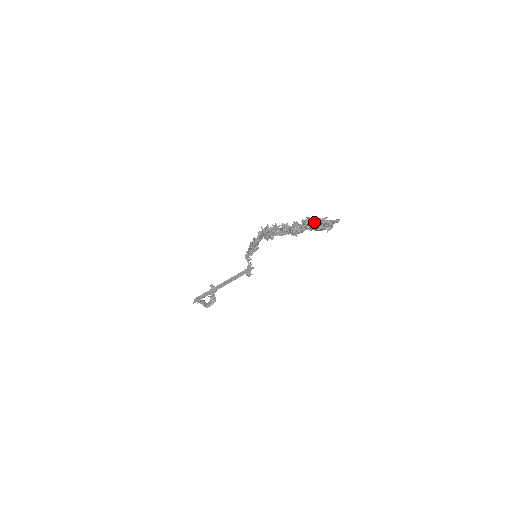
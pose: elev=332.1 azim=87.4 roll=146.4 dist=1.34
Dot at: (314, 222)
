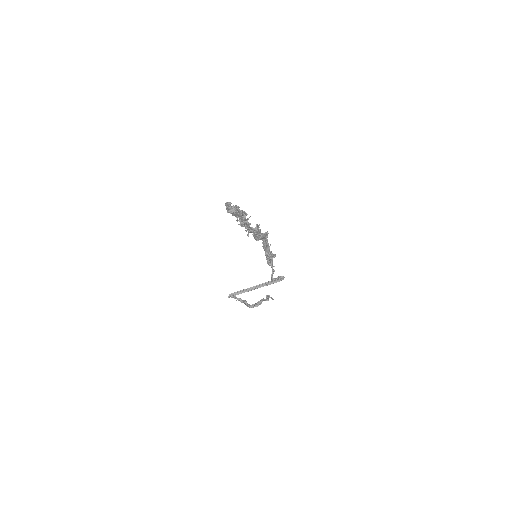
Dot at: occluded
